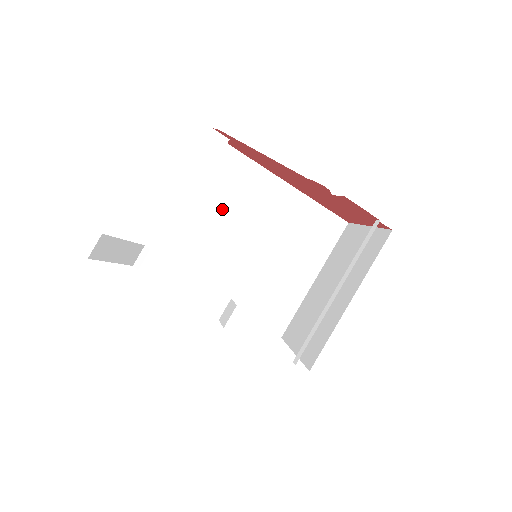
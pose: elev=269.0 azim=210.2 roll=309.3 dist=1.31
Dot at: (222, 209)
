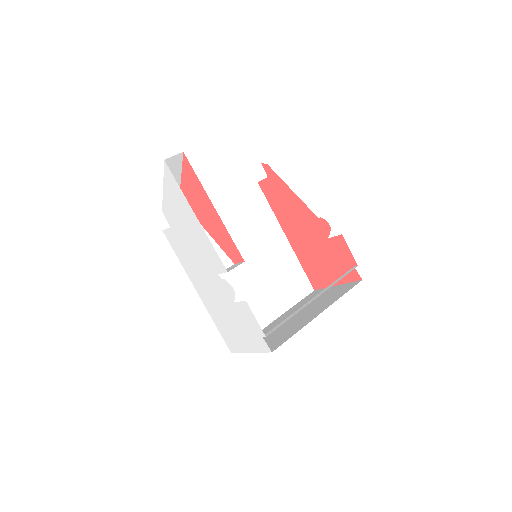
Dot at: (235, 223)
